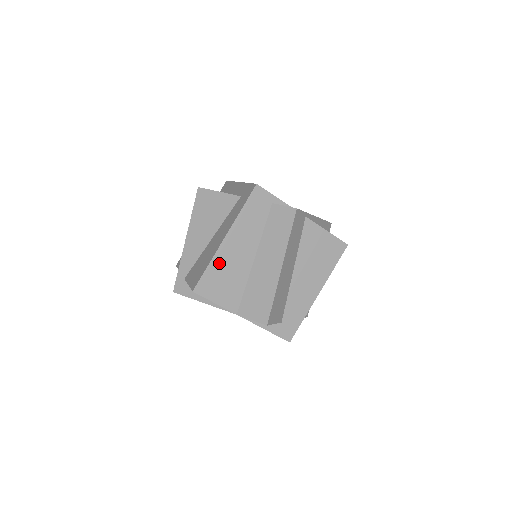
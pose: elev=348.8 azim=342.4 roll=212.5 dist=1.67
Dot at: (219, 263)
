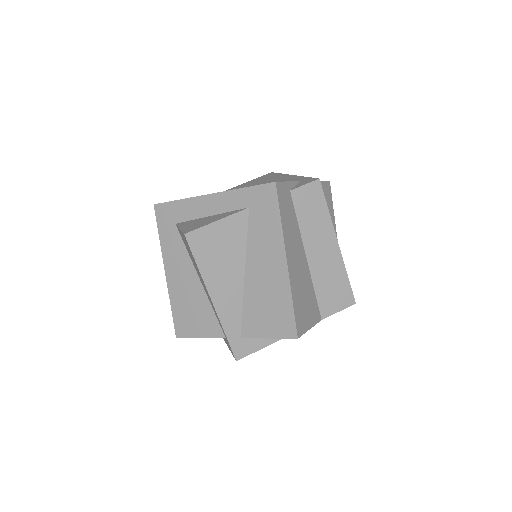
Dot at: (295, 290)
